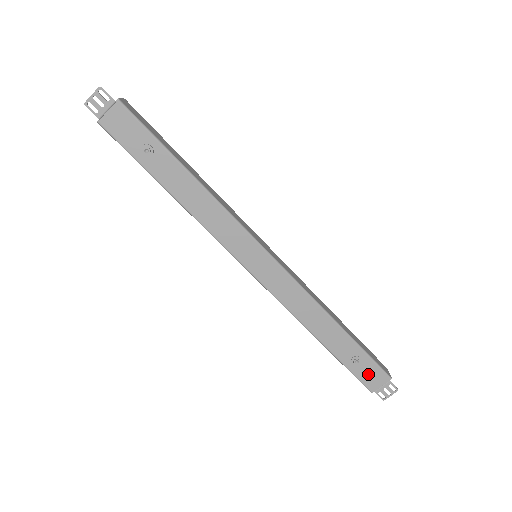
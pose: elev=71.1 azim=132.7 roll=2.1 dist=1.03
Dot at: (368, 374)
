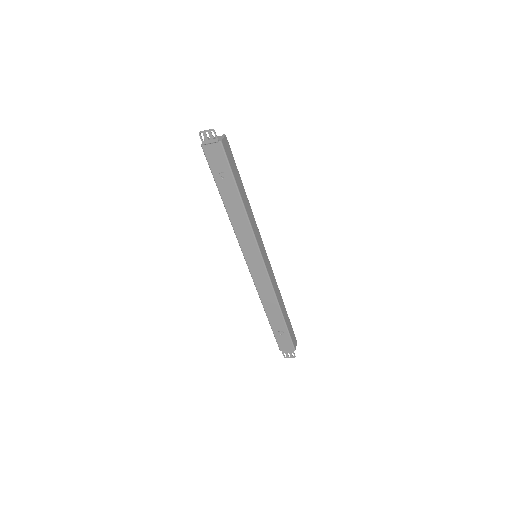
Dot at: (284, 342)
